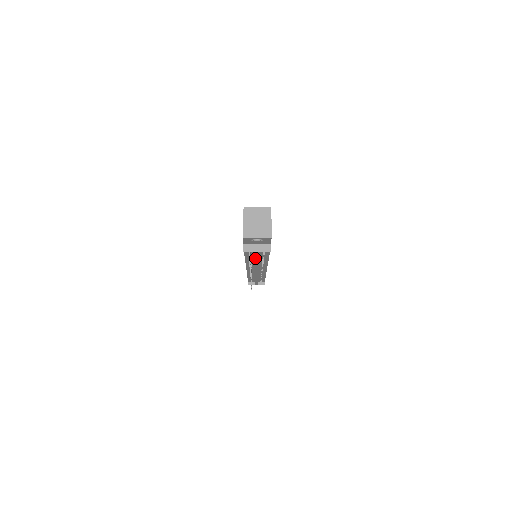
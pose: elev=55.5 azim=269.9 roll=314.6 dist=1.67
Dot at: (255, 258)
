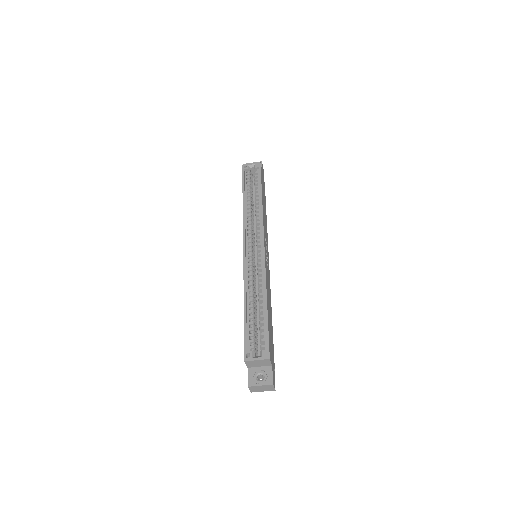
Dot at: occluded
